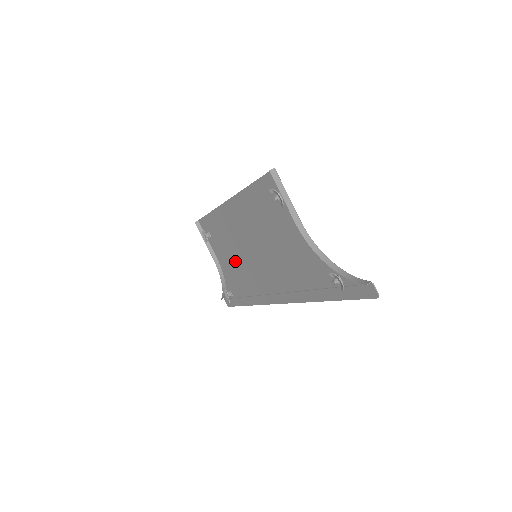
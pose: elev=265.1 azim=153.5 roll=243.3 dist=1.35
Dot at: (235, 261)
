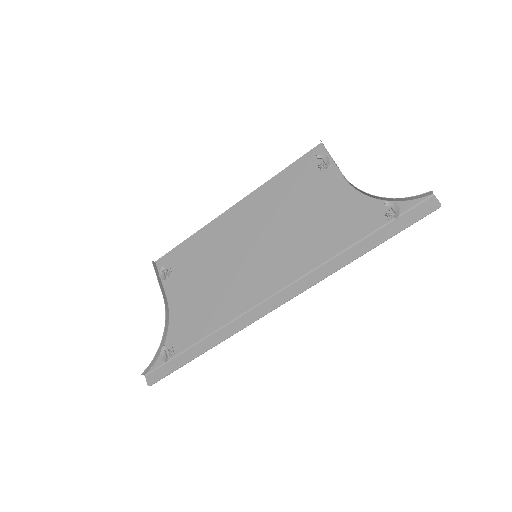
Dot at: (209, 286)
